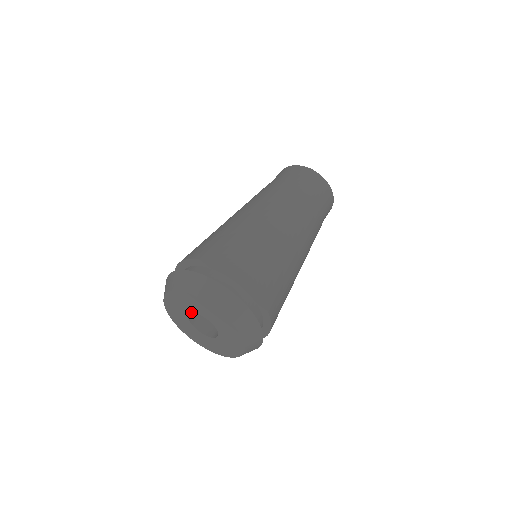
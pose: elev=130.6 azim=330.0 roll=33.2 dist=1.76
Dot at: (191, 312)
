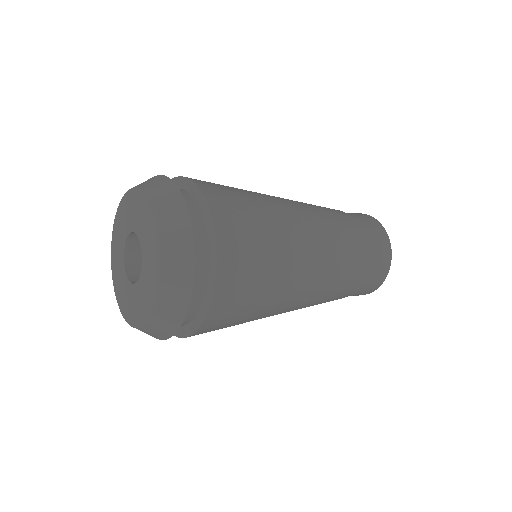
Dot at: (123, 252)
